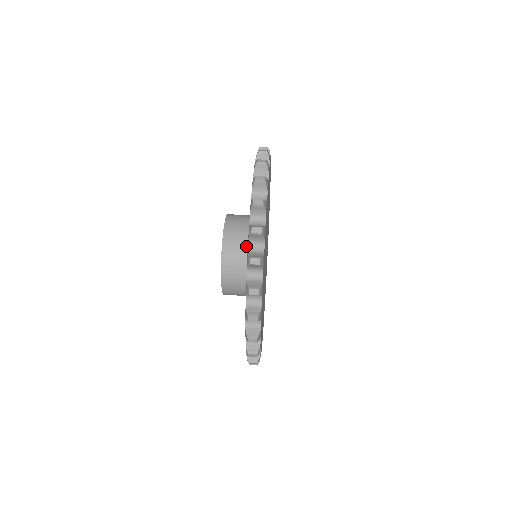
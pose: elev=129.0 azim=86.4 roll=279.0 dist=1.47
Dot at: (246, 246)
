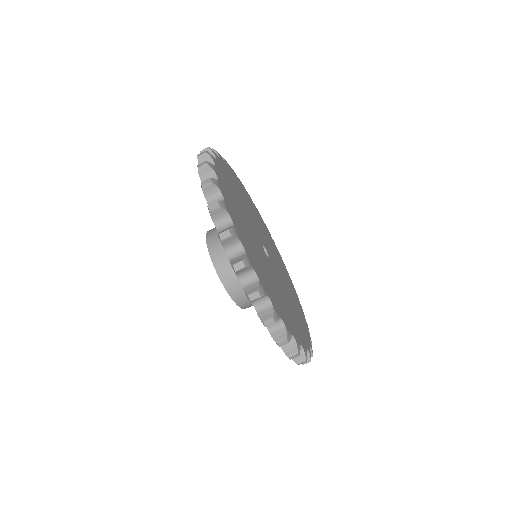
Dot at: occluded
